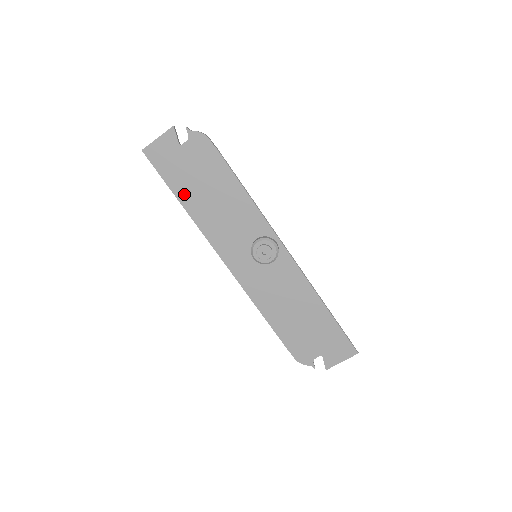
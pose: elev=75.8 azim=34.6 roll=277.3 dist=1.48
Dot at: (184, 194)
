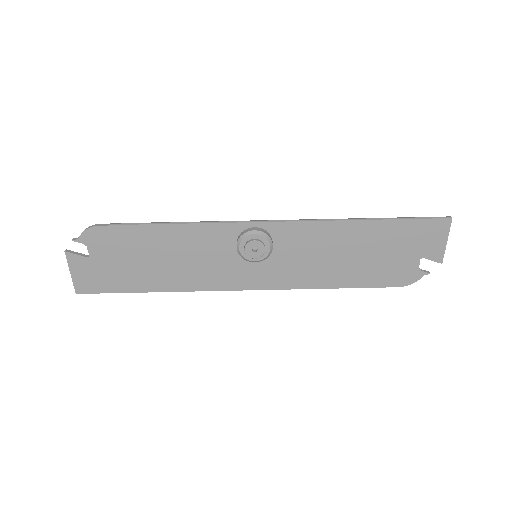
Dot at: (144, 283)
